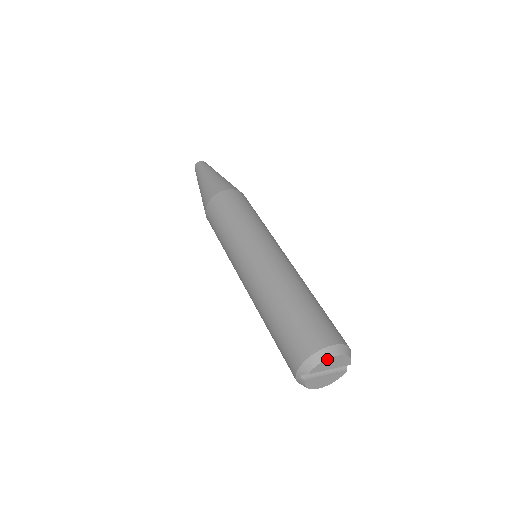
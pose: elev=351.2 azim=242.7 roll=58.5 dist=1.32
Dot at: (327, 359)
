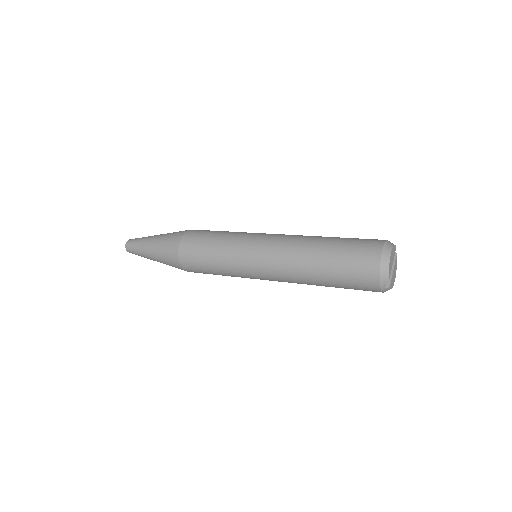
Dot at: (389, 262)
